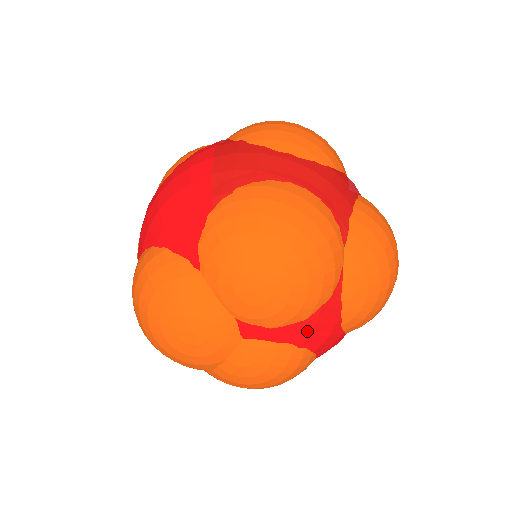
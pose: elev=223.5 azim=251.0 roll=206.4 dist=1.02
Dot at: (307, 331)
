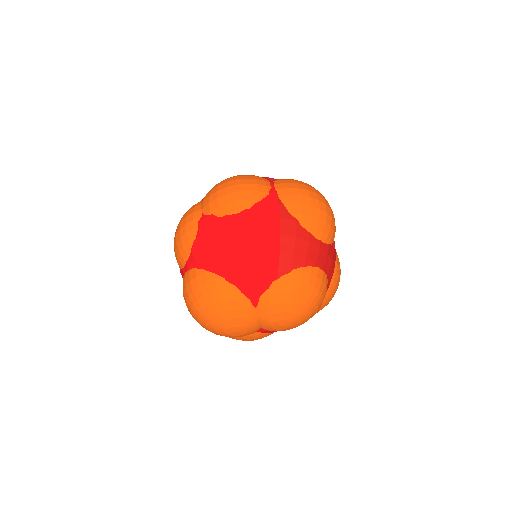
Dot at: occluded
